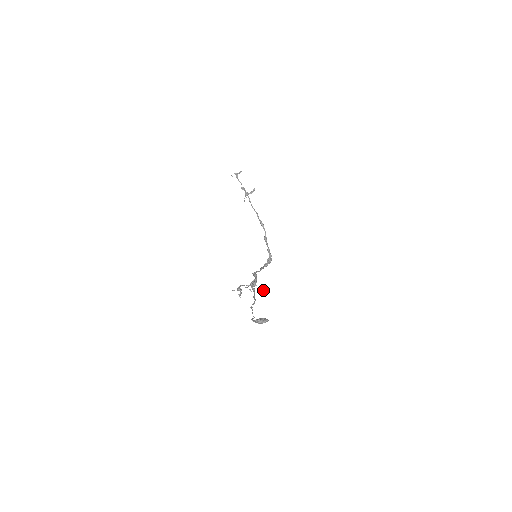
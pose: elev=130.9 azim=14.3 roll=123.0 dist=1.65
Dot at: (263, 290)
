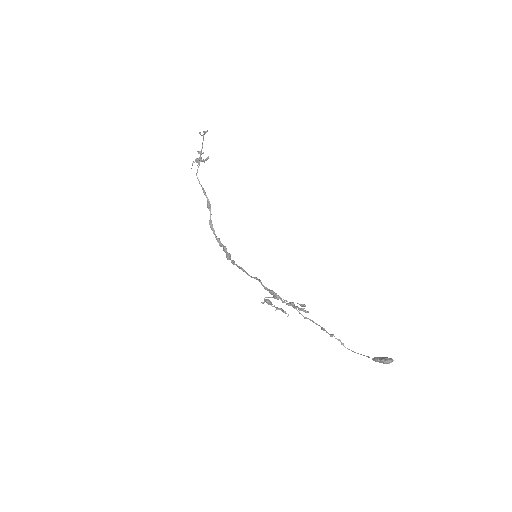
Dot at: occluded
